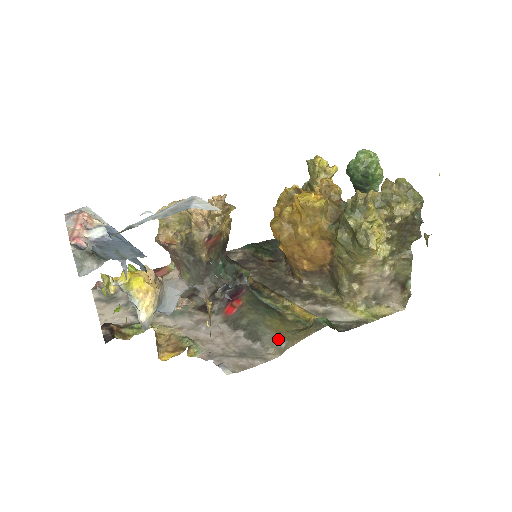
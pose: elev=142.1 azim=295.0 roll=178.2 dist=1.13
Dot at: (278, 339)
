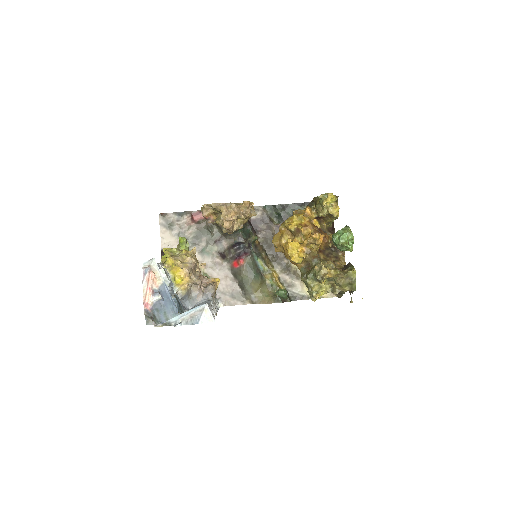
Dot at: (254, 296)
